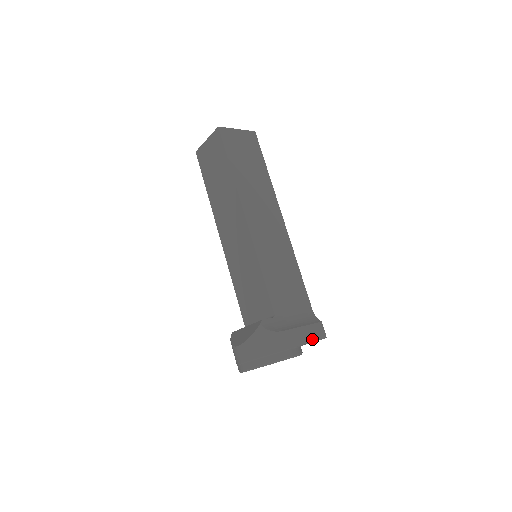
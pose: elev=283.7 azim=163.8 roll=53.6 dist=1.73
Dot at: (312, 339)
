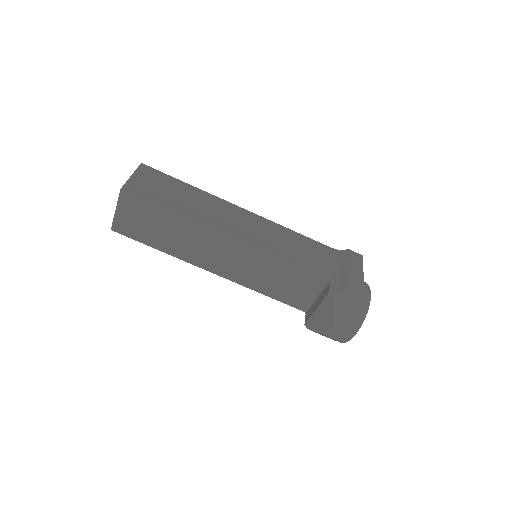
Dot at: (361, 267)
